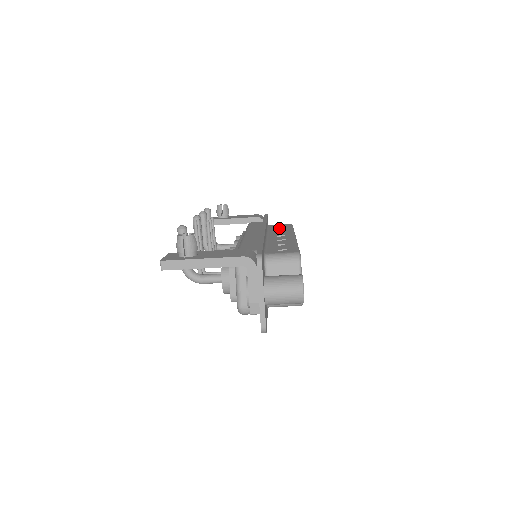
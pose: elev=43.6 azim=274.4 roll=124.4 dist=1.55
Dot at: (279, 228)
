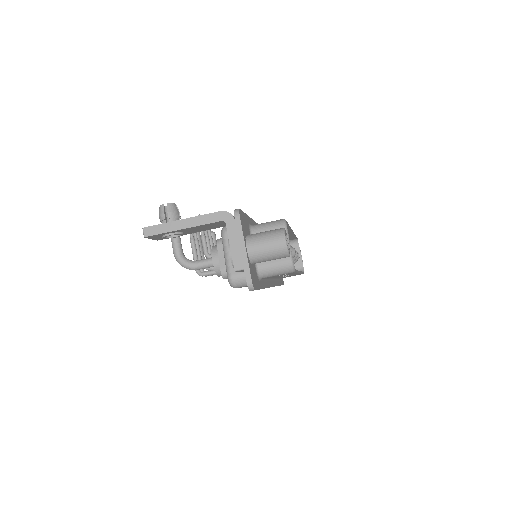
Dot at: occluded
